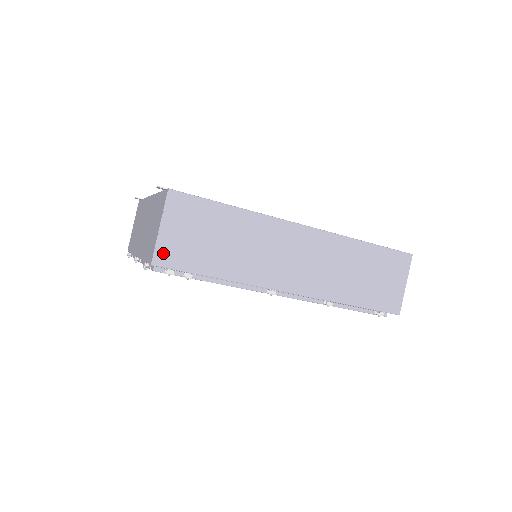
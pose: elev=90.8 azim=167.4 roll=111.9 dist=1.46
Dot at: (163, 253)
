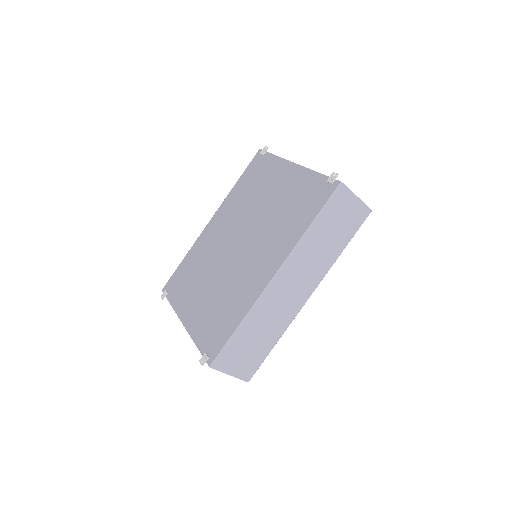
Dot at: (245, 375)
